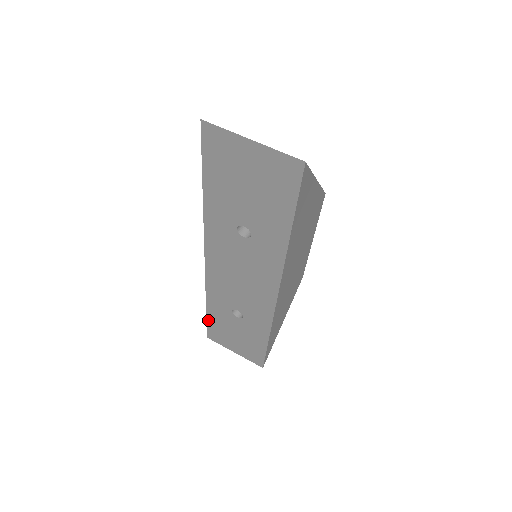
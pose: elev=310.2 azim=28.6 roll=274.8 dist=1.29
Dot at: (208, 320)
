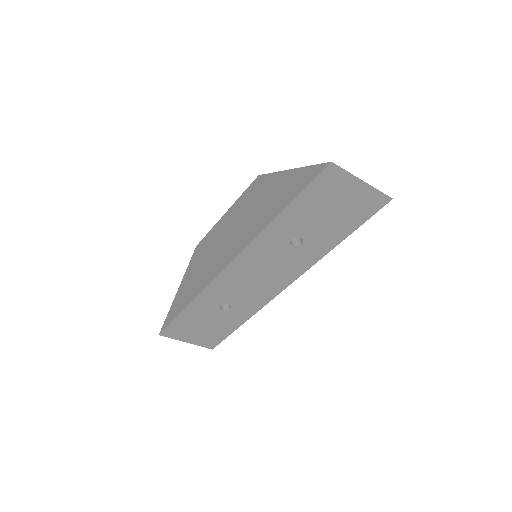
Dot at: (178, 318)
